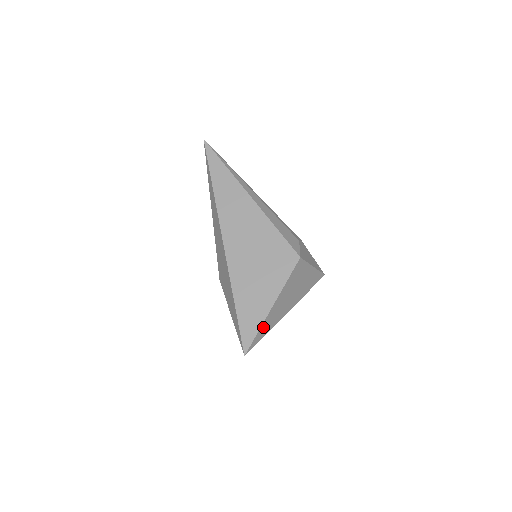
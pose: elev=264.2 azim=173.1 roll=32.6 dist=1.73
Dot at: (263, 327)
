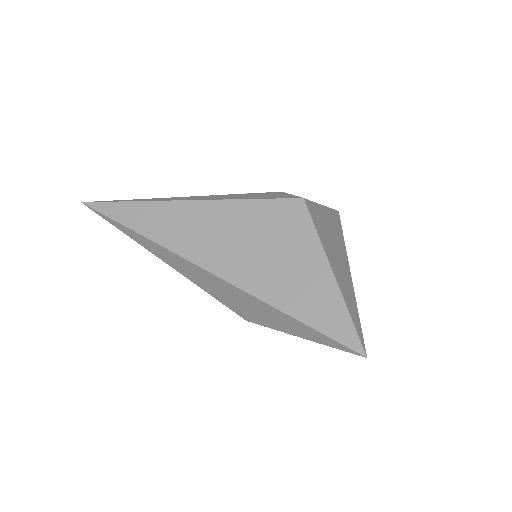
Dot at: (348, 307)
